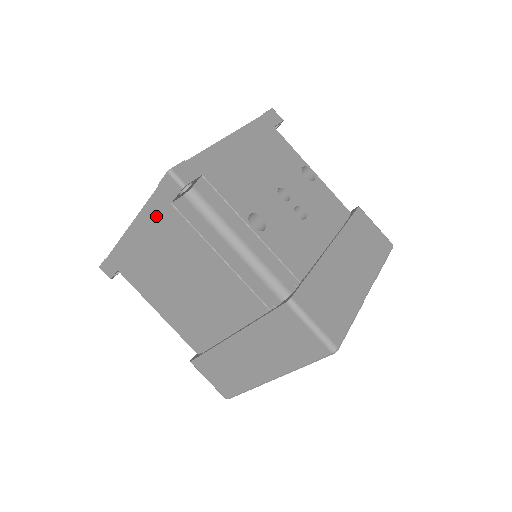
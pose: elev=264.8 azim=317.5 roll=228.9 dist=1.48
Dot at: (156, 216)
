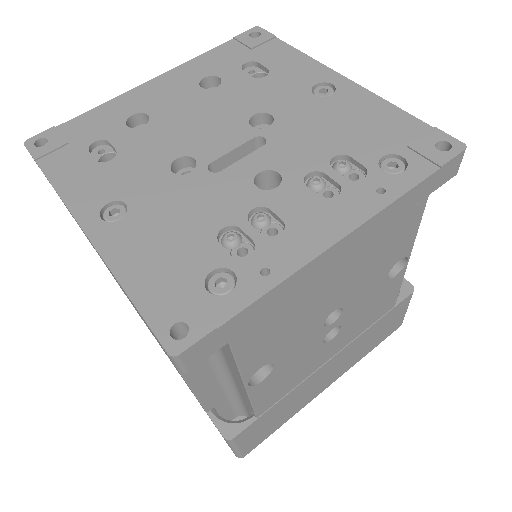
Dot at: occluded
